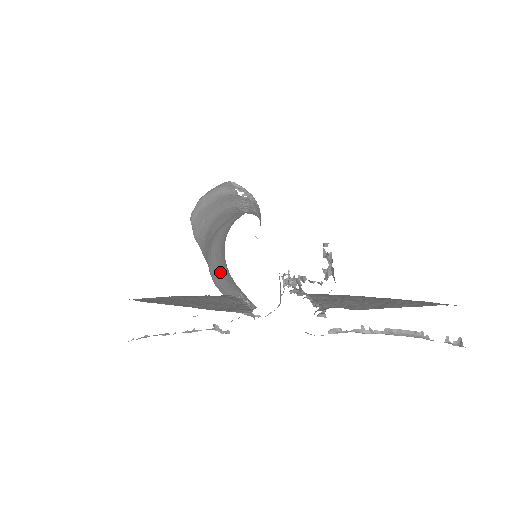
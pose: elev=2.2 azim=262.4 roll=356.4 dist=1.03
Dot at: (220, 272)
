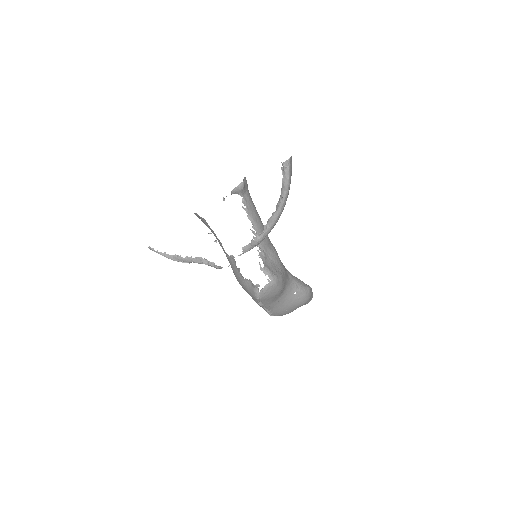
Dot at: occluded
